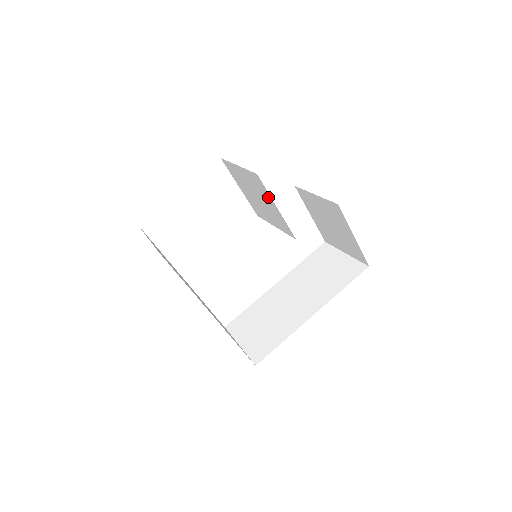
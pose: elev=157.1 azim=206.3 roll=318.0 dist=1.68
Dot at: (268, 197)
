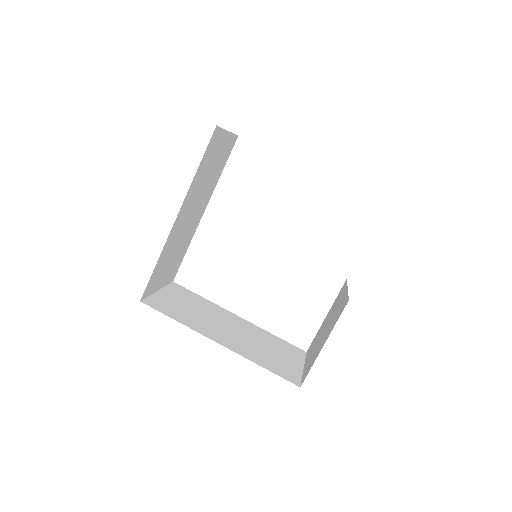
Dot at: occluded
